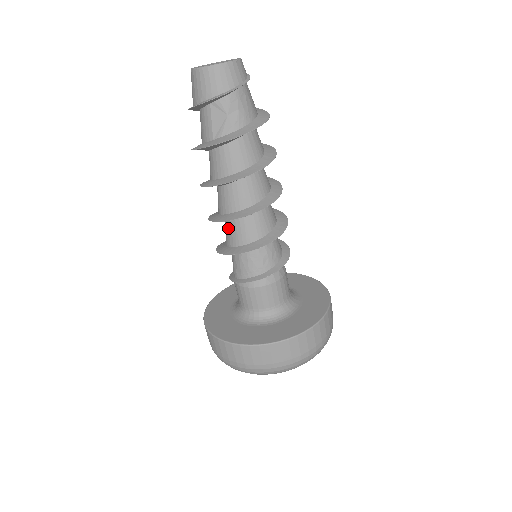
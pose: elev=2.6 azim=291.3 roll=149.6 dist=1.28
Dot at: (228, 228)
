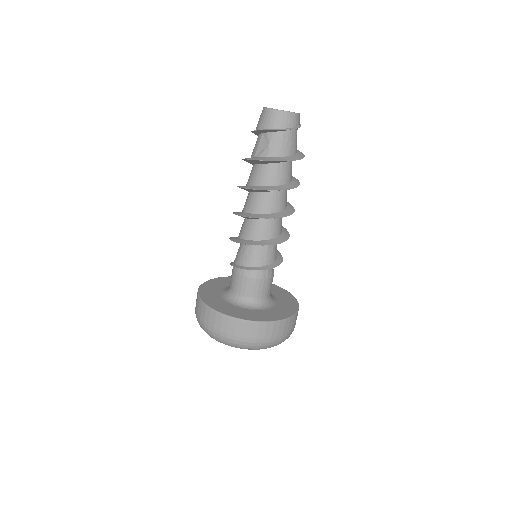
Dot at: (243, 224)
